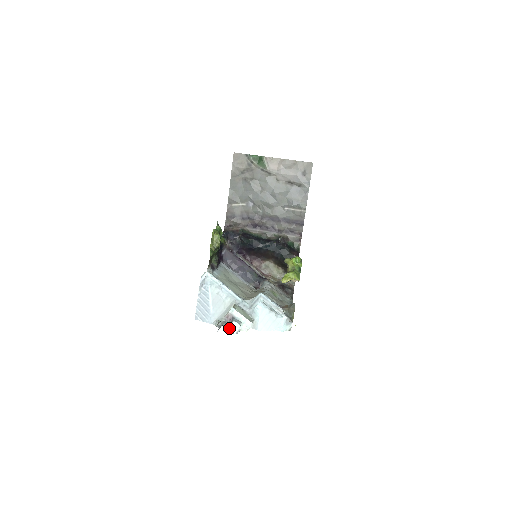
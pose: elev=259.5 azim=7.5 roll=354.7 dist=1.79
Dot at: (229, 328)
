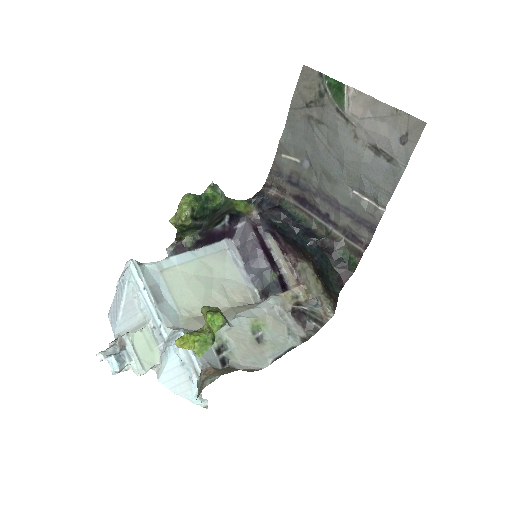
Dot at: (108, 360)
